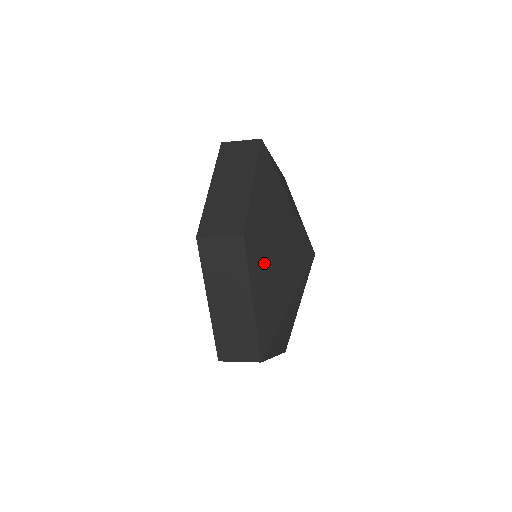
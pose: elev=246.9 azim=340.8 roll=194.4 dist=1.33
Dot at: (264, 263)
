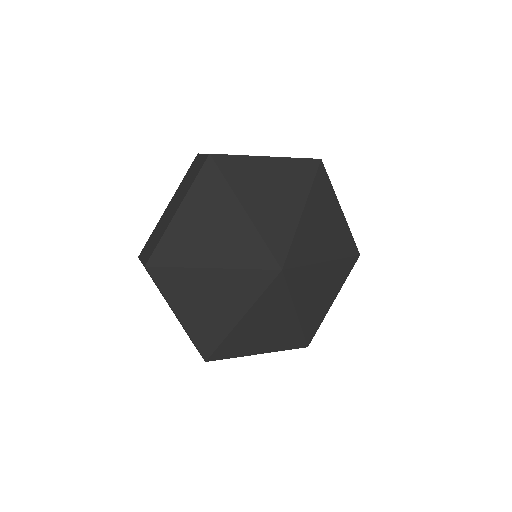
Dot at: (213, 198)
